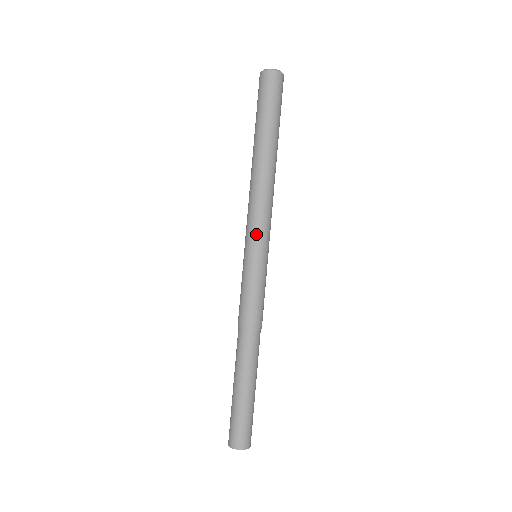
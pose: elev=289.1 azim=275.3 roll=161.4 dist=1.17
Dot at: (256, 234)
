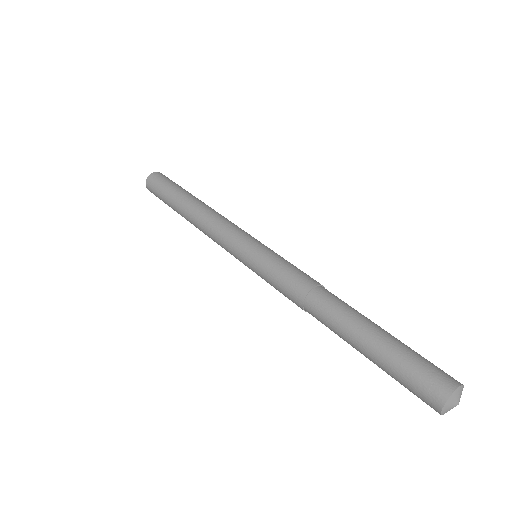
Dot at: (241, 234)
